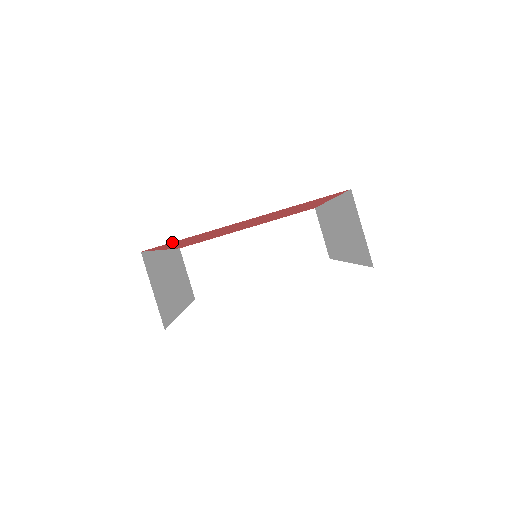
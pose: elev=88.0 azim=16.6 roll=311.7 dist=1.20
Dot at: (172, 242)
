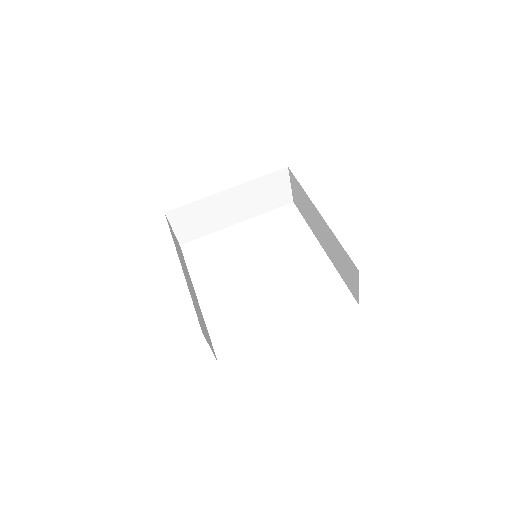
Dot at: occluded
